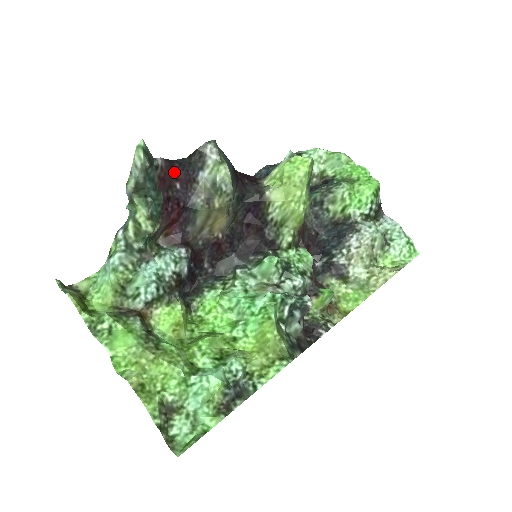
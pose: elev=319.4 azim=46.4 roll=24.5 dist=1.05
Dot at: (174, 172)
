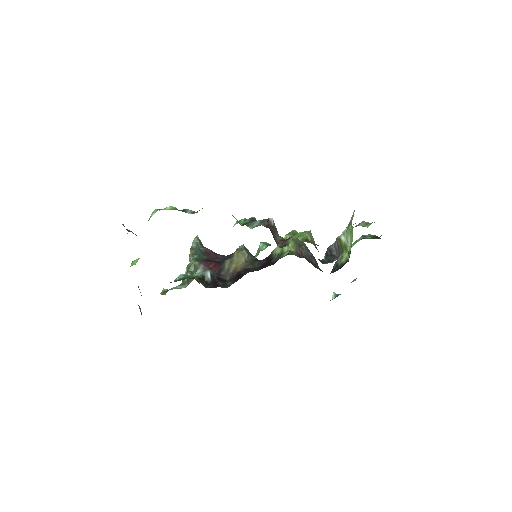
Dot at: (217, 257)
